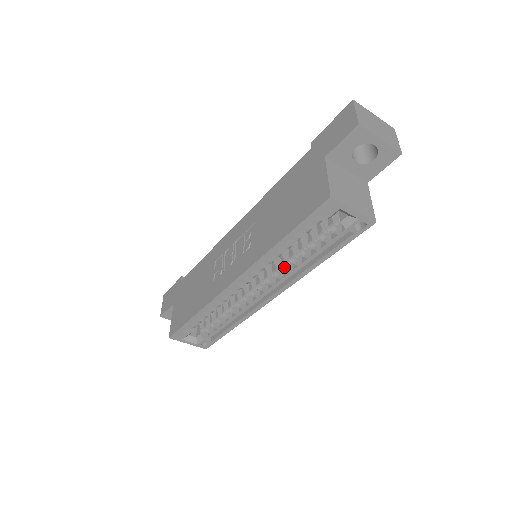
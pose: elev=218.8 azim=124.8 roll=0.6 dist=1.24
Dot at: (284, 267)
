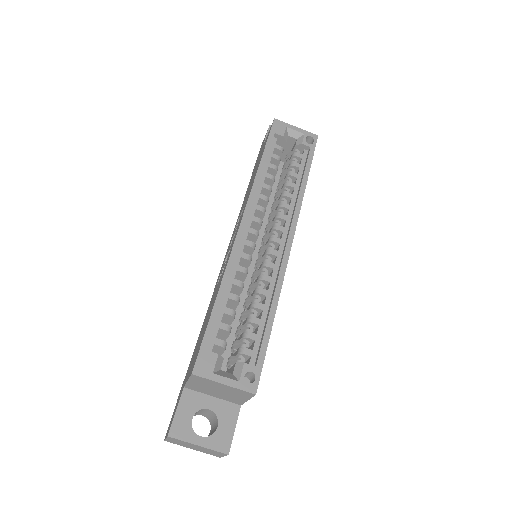
Dot at: (281, 204)
